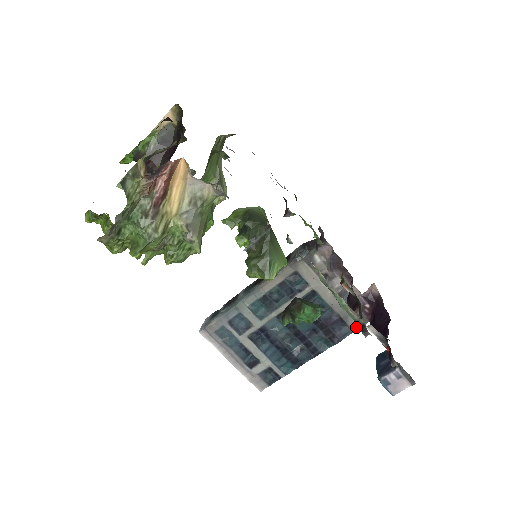
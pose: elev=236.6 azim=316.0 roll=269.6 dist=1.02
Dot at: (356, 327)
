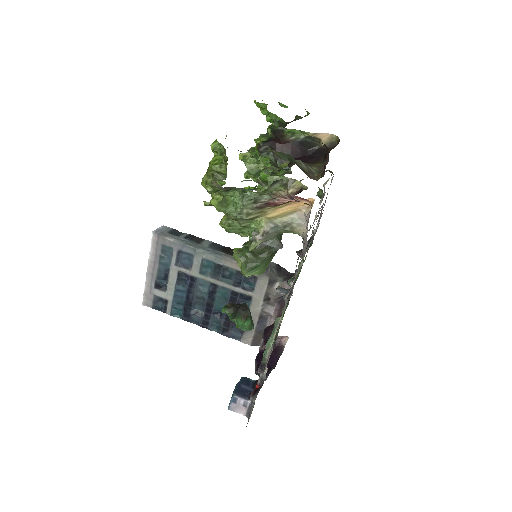
Dot at: (246, 341)
